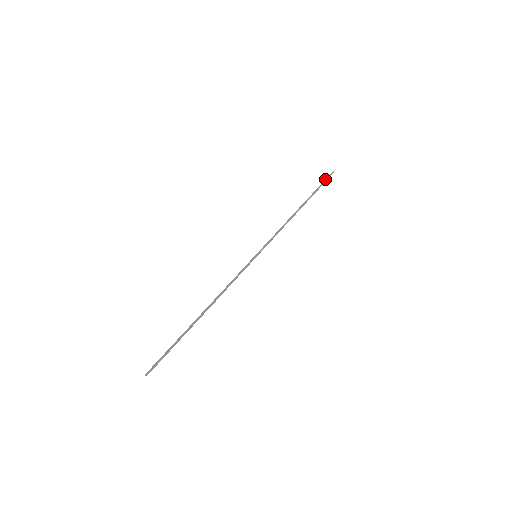
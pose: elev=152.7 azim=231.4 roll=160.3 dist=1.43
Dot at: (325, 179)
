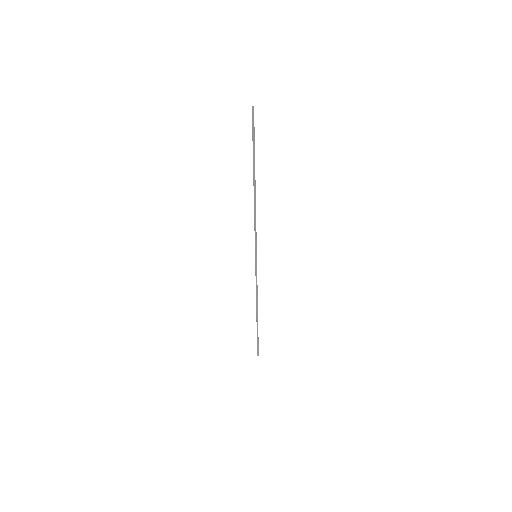
Dot at: (252, 128)
